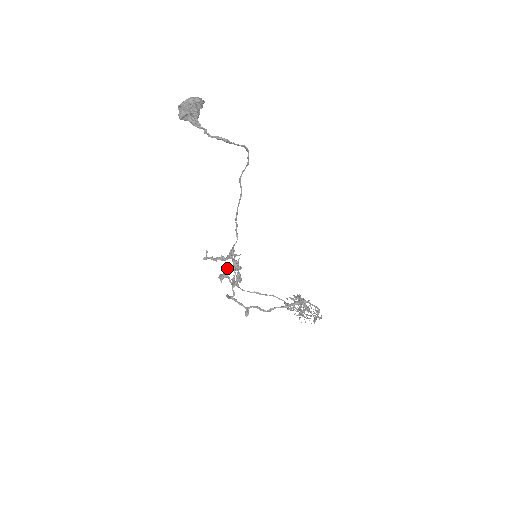
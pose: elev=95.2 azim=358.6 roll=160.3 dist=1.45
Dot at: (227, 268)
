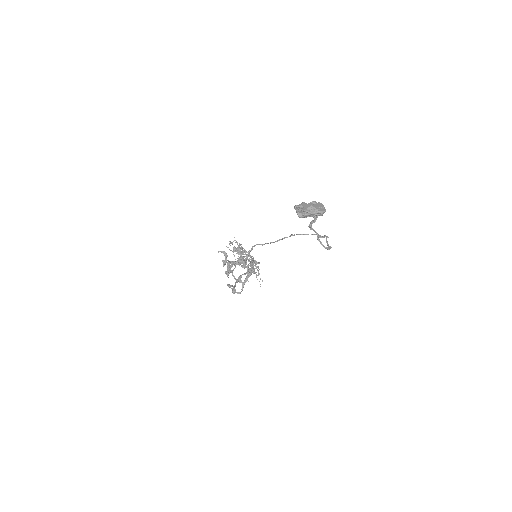
Dot at: occluded
